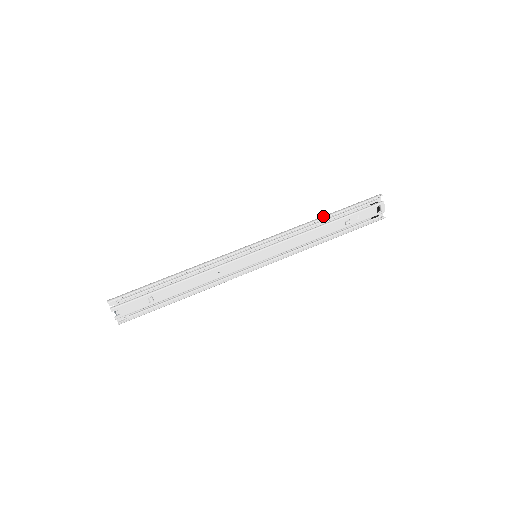
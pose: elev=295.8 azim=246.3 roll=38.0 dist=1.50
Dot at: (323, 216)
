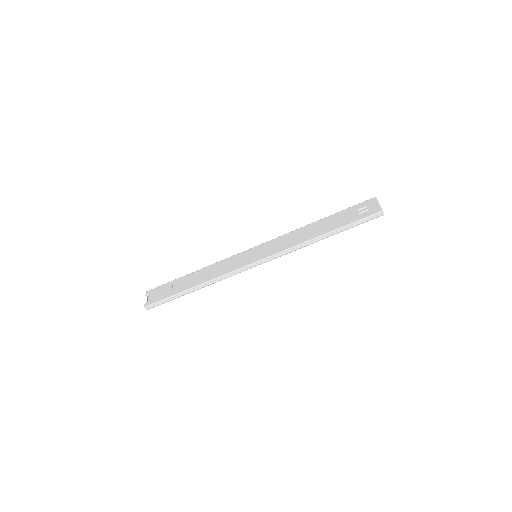
Dot at: (323, 237)
